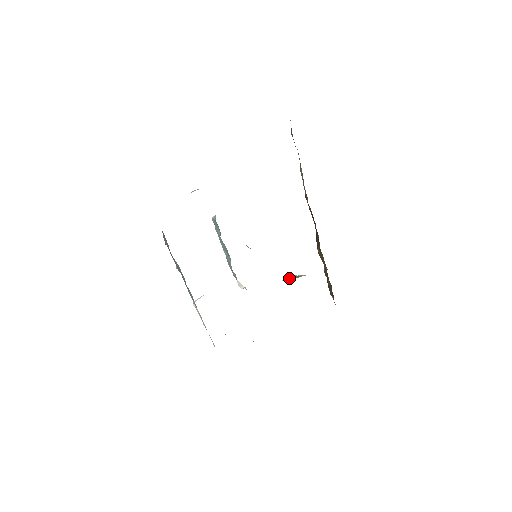
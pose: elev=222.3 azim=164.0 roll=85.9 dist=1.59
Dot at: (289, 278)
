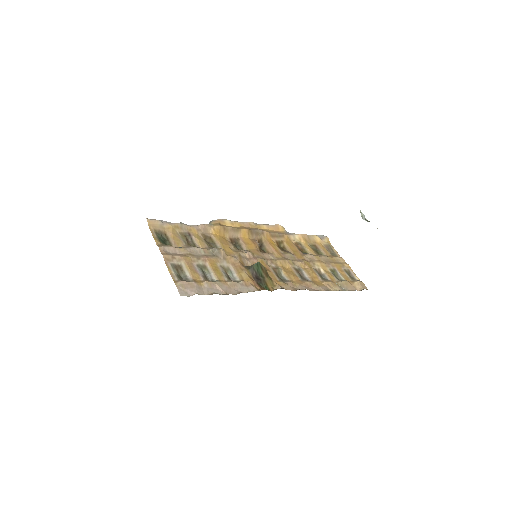
Dot at: (364, 217)
